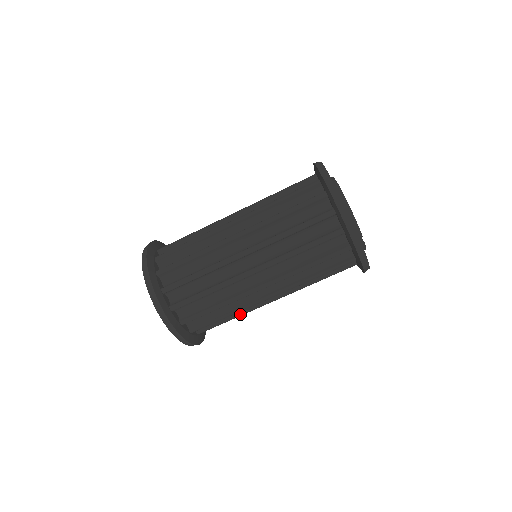
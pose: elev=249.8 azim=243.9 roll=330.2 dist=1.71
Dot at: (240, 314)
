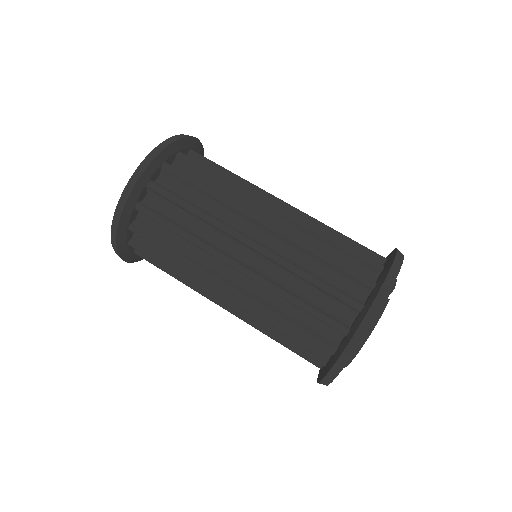
Dot at: (207, 214)
